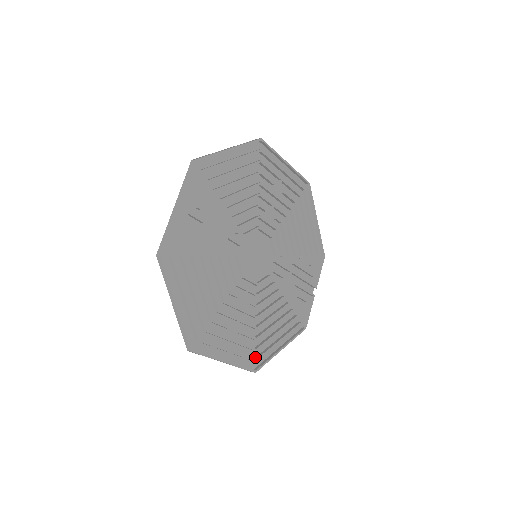
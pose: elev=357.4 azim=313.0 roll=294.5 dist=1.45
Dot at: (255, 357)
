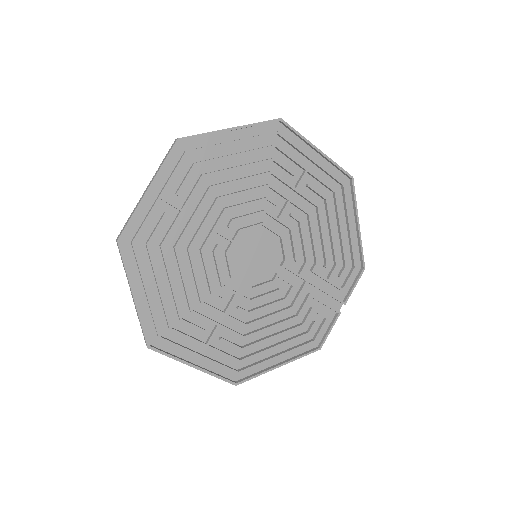
Dot at: (240, 368)
